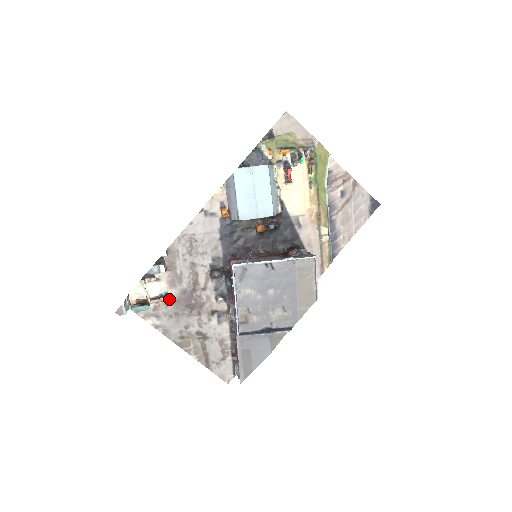
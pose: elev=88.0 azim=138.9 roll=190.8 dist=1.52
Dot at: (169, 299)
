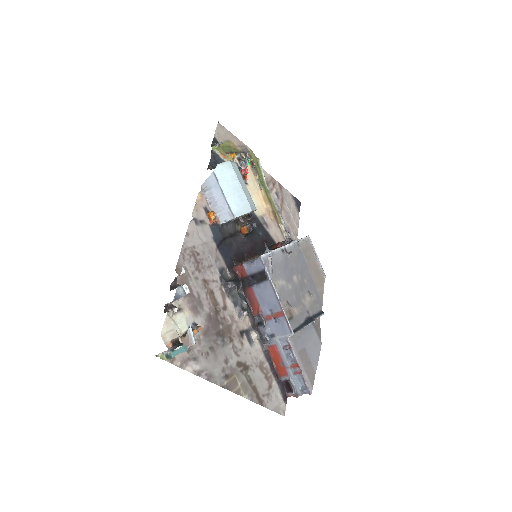
Dot at: (201, 329)
